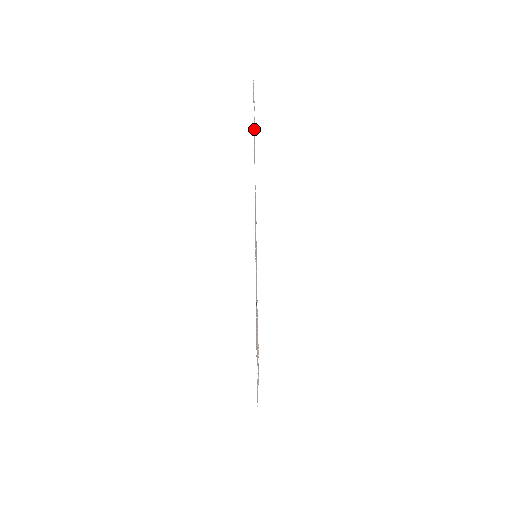
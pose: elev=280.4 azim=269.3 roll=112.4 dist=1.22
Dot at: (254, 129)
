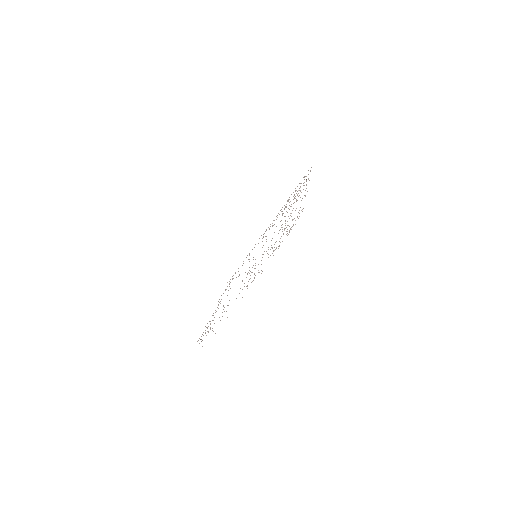
Dot at: occluded
